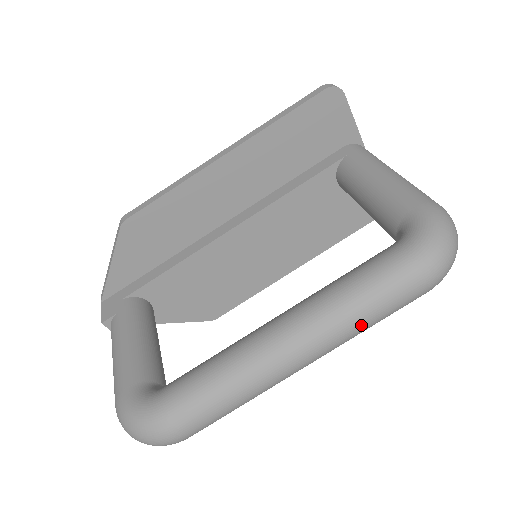
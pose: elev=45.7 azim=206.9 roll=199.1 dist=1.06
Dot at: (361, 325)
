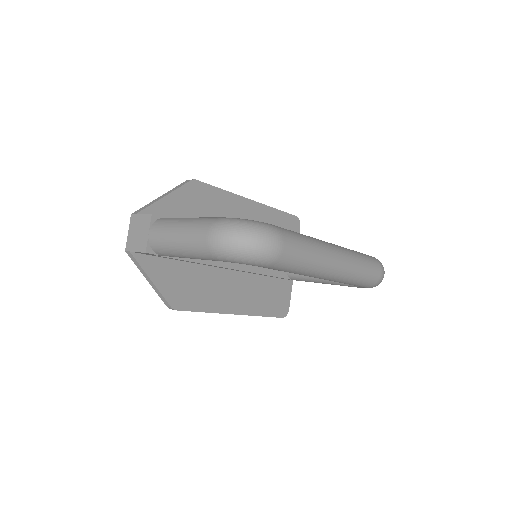
Dot at: (361, 267)
